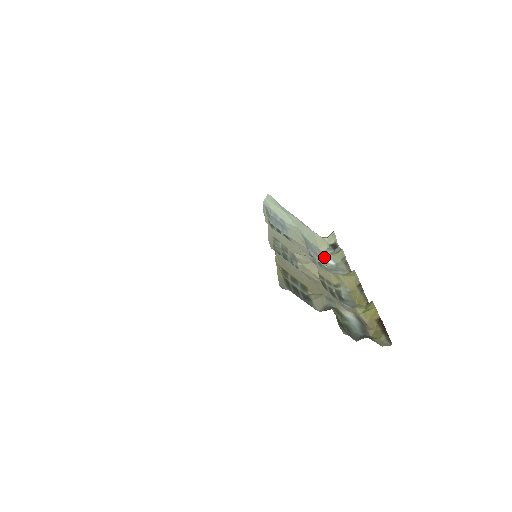
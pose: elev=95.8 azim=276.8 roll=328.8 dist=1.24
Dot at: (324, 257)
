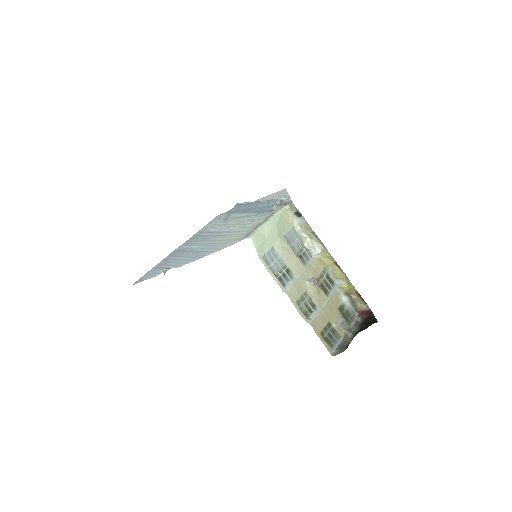
Dot at: (298, 232)
